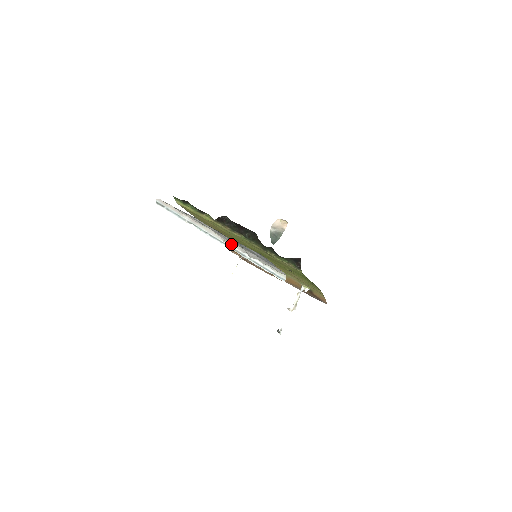
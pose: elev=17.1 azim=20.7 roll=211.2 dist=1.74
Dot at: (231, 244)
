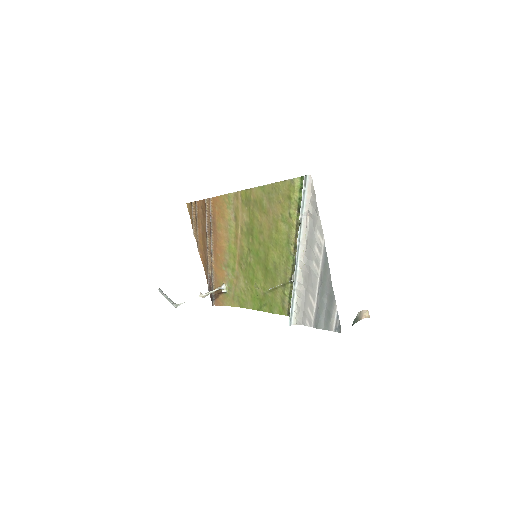
Dot at: (300, 268)
